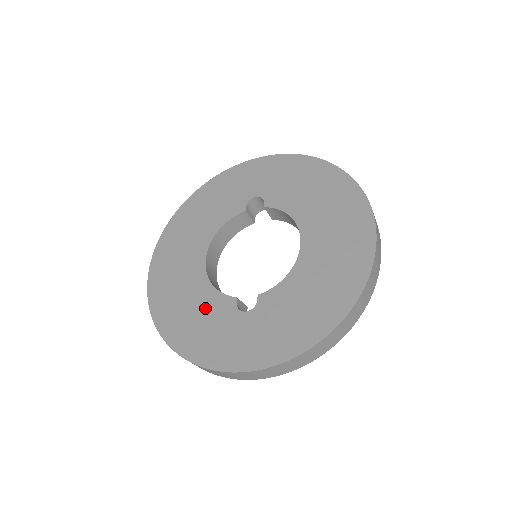
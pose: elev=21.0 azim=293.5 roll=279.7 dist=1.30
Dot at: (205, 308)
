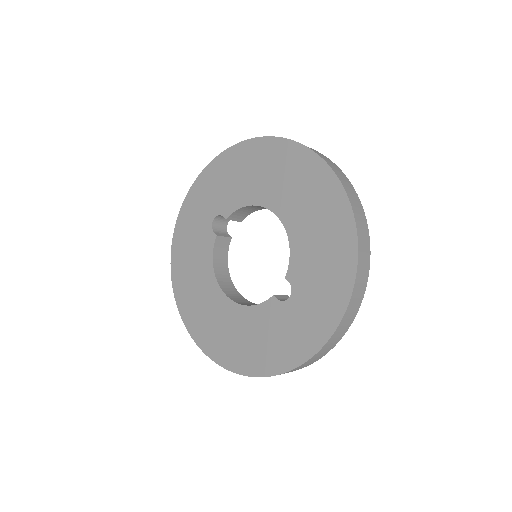
Dot at: (260, 326)
